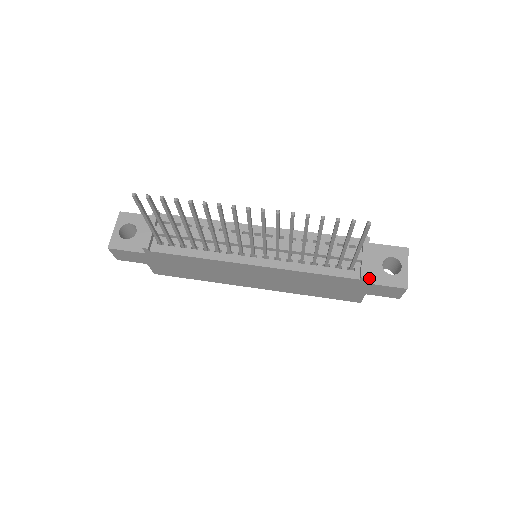
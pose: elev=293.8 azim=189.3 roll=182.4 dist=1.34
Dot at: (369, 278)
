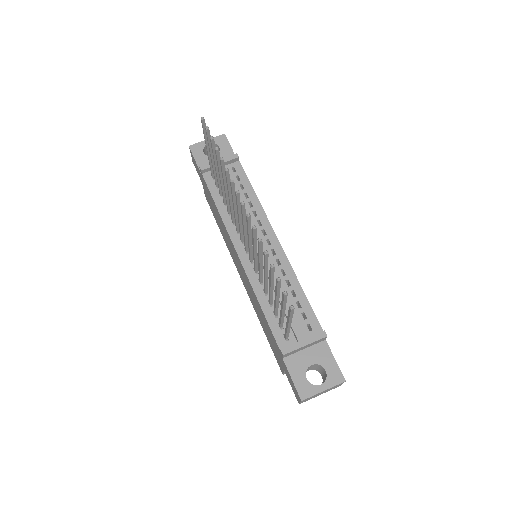
Dot at: (290, 360)
